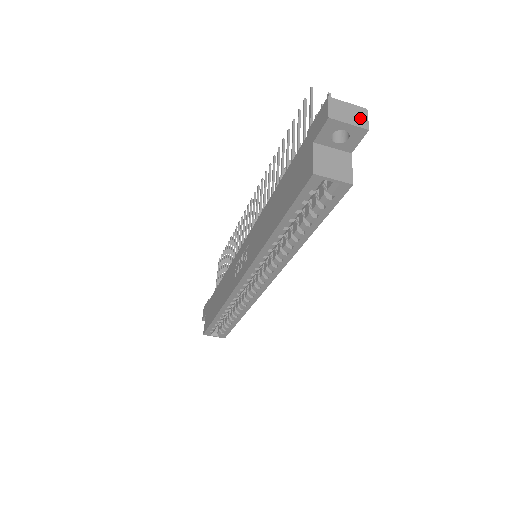
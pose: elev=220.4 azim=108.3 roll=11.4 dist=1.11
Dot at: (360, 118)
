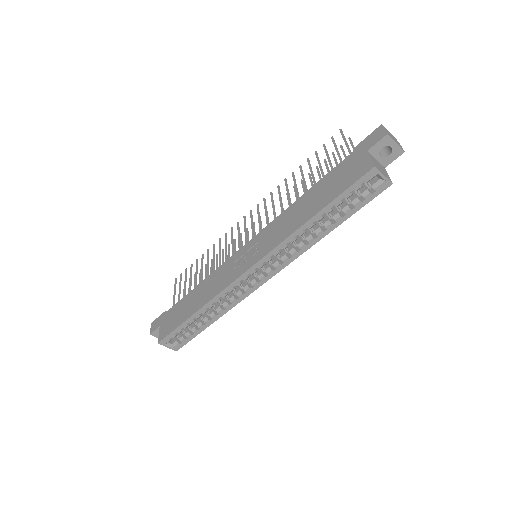
Dot at: (399, 144)
